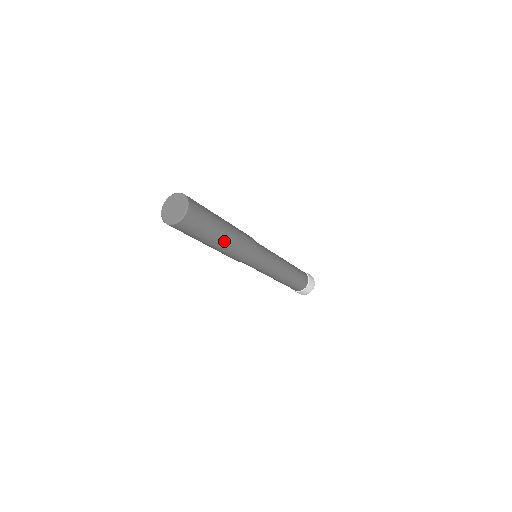
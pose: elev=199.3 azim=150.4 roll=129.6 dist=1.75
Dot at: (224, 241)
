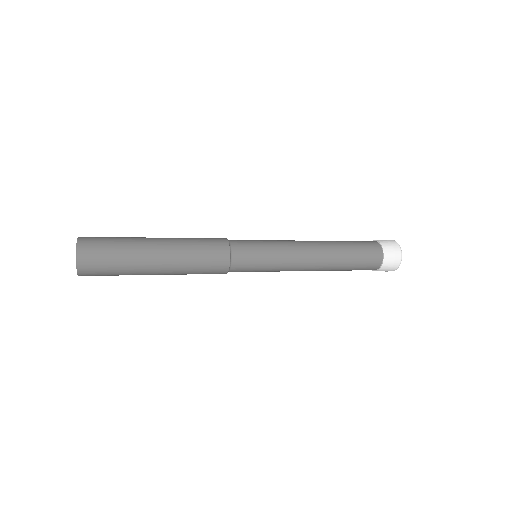
Dot at: (164, 267)
